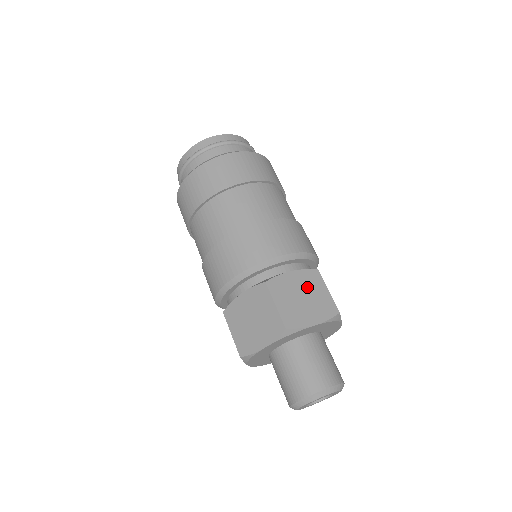
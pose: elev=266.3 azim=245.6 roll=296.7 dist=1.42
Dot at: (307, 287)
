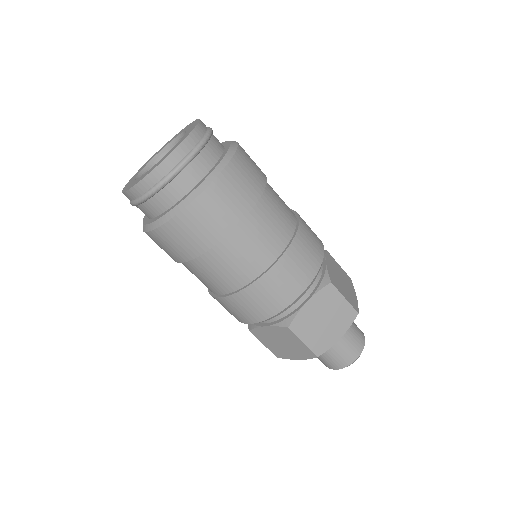
Dot at: (326, 308)
